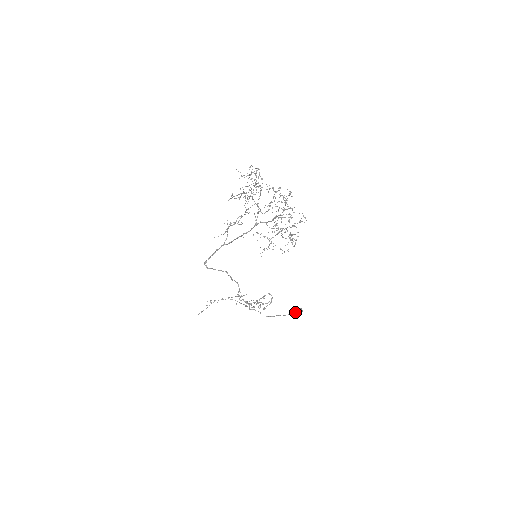
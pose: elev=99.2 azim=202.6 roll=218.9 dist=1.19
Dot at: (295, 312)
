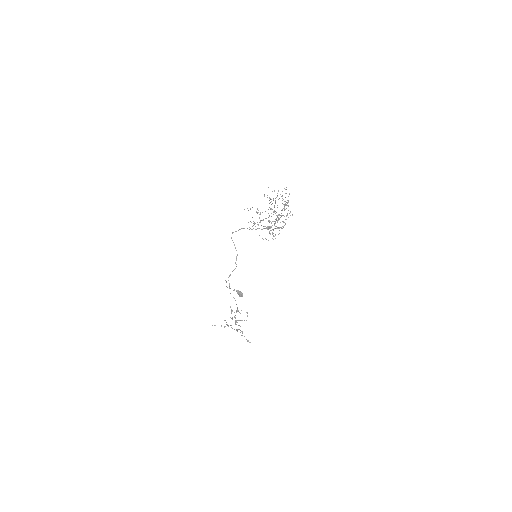
Dot at: (238, 290)
